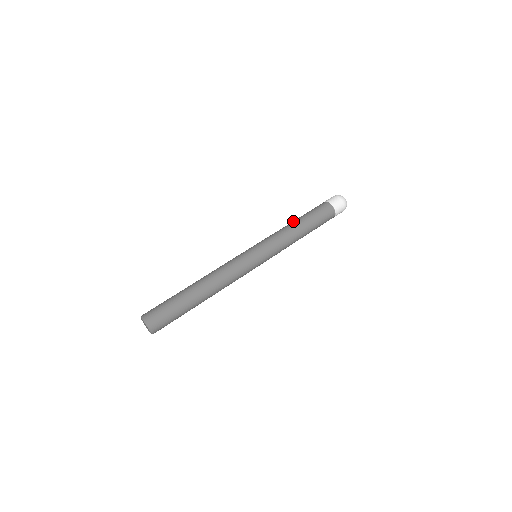
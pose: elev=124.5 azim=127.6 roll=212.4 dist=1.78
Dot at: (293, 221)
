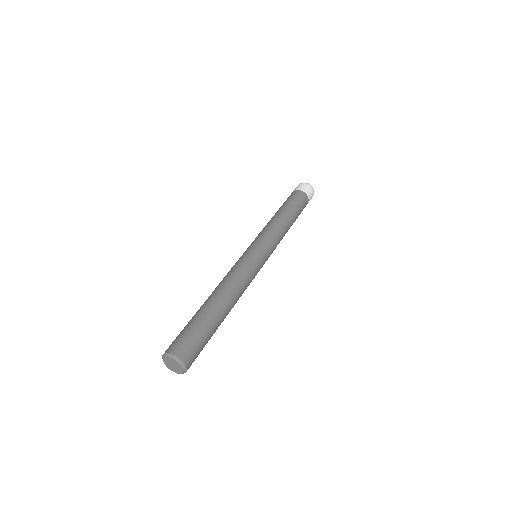
Dot at: occluded
